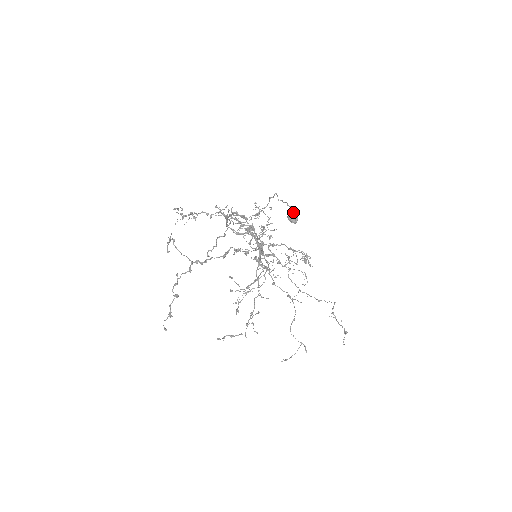
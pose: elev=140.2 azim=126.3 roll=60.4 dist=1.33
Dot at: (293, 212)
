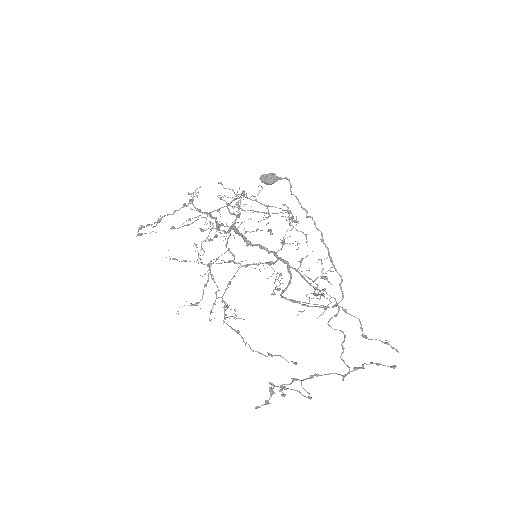
Dot at: (277, 180)
